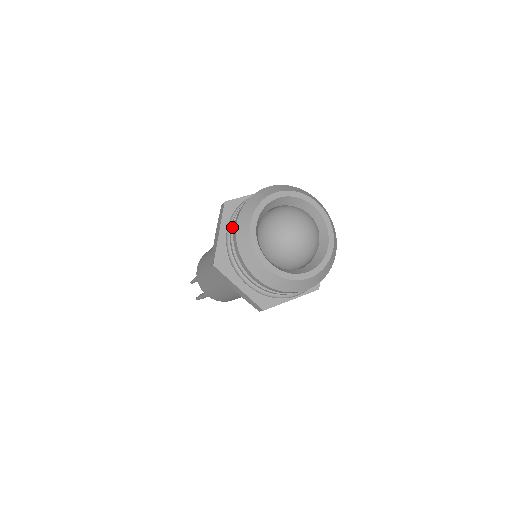
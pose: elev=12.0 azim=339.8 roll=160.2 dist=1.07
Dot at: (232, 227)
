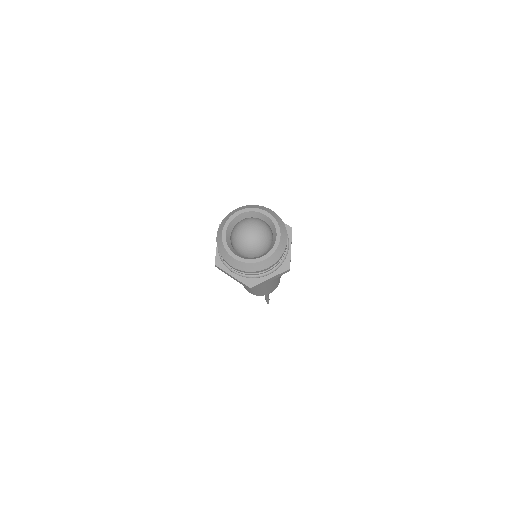
Dot at: occluded
